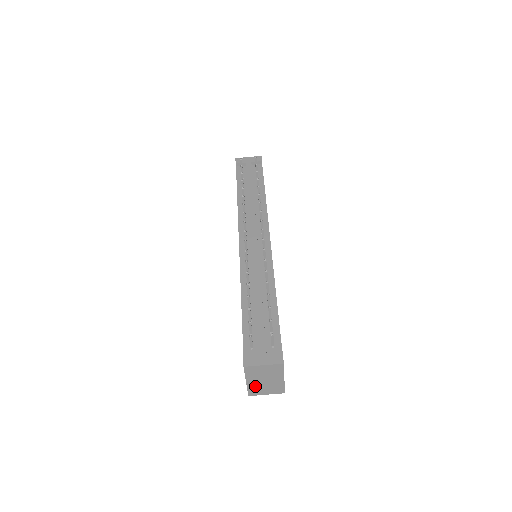
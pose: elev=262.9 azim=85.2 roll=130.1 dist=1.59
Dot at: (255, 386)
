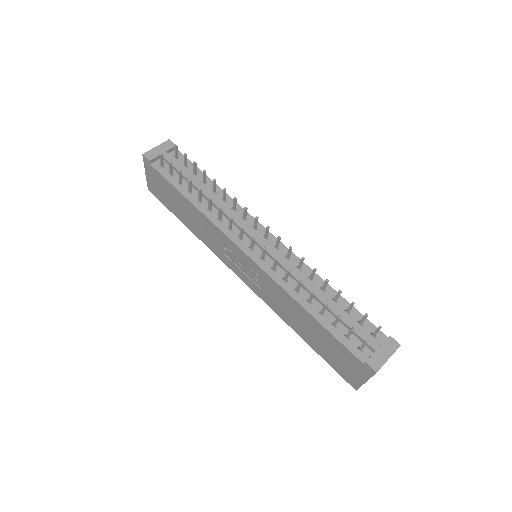
Dot at: occluded
